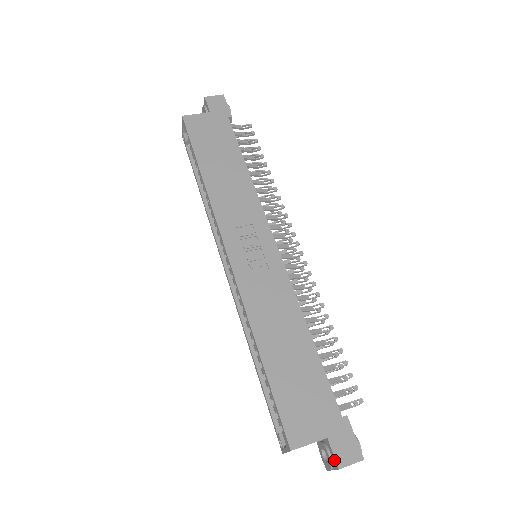
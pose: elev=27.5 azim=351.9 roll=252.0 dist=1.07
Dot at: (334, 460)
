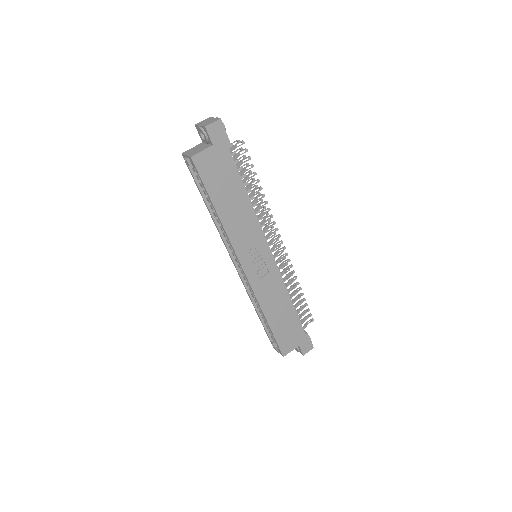
Dot at: (301, 352)
